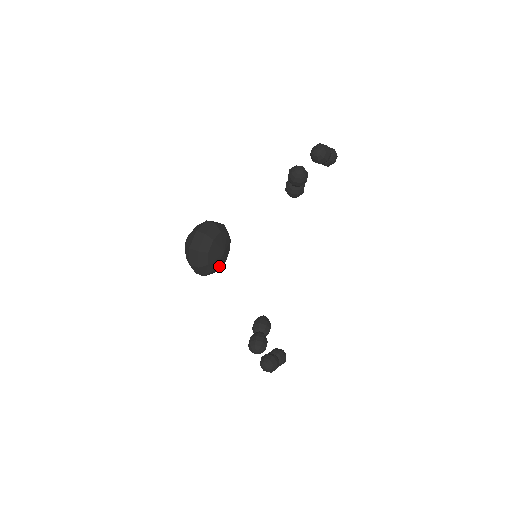
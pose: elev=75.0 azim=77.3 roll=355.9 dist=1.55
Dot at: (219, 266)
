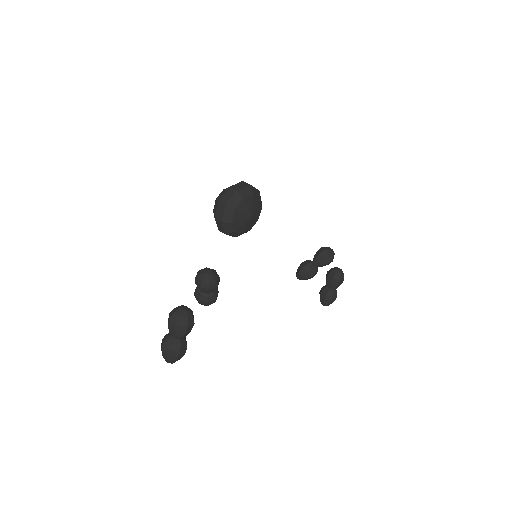
Dot at: (236, 219)
